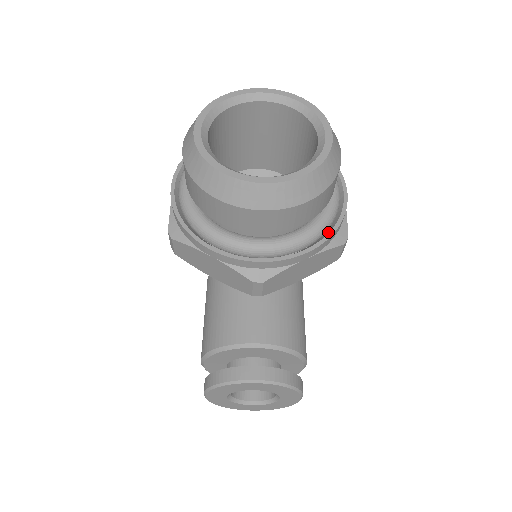
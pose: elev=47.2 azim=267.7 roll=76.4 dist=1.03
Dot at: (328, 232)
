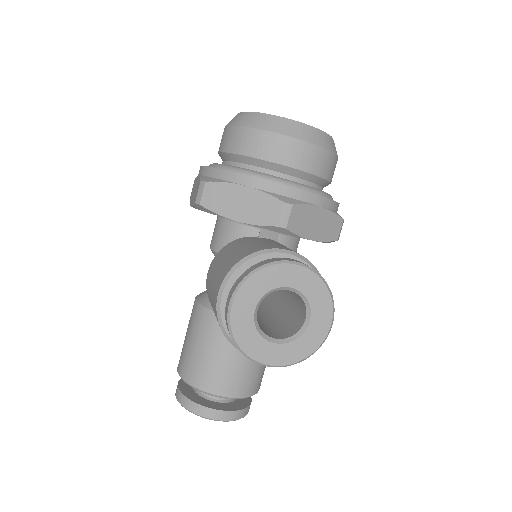
Dot at: occluded
